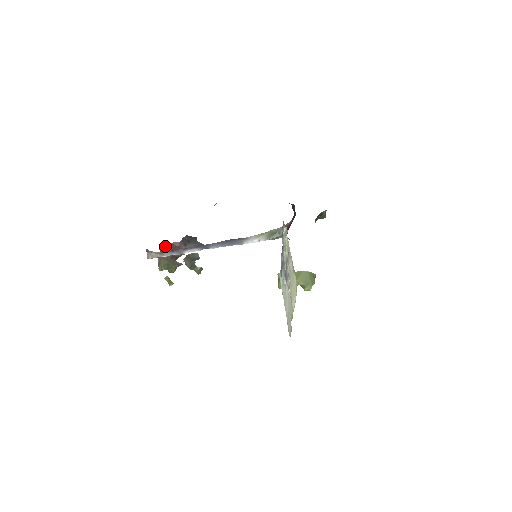
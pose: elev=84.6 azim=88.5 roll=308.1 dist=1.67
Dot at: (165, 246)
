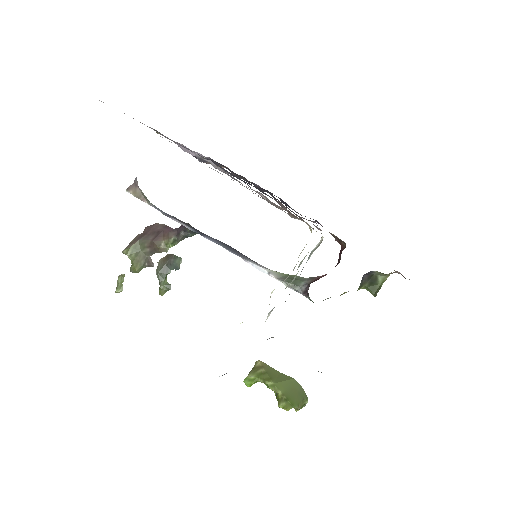
Dot at: (155, 225)
